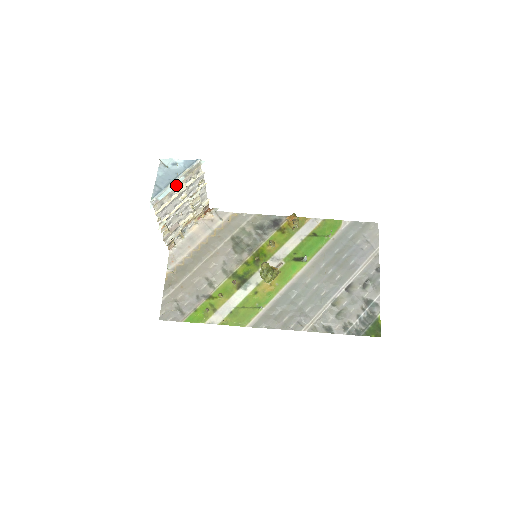
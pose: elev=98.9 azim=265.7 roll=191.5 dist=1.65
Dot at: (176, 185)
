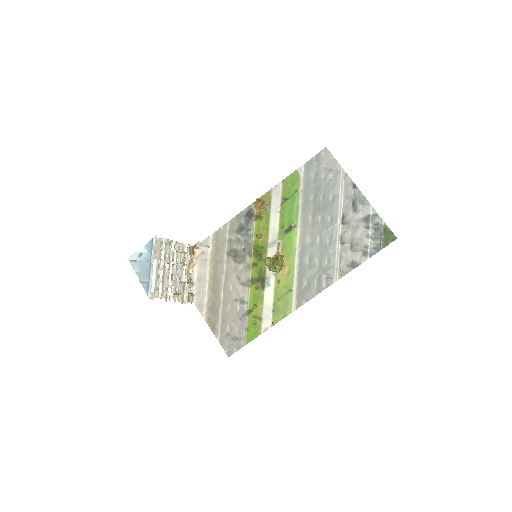
Dot at: (155, 270)
